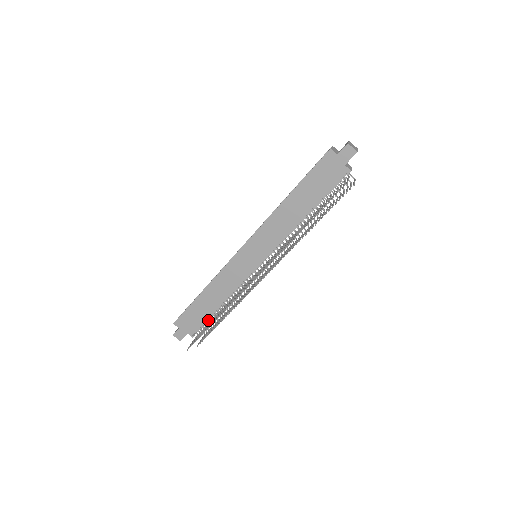
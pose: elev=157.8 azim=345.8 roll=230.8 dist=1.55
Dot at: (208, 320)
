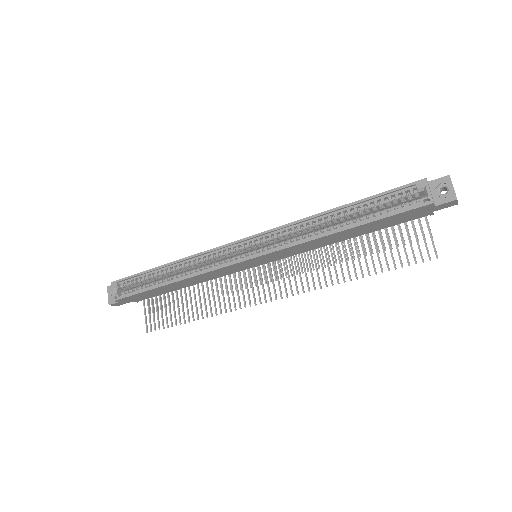
Dot at: occluded
